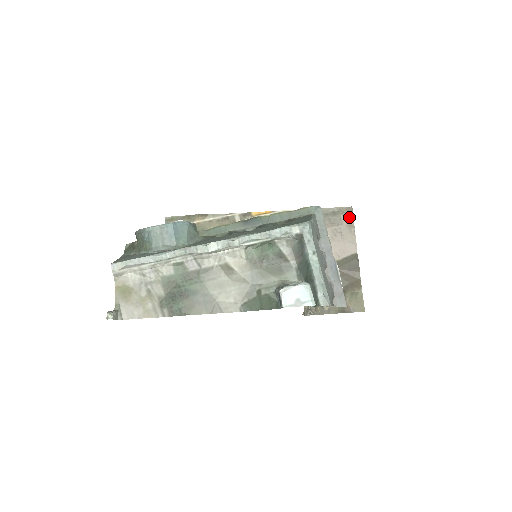
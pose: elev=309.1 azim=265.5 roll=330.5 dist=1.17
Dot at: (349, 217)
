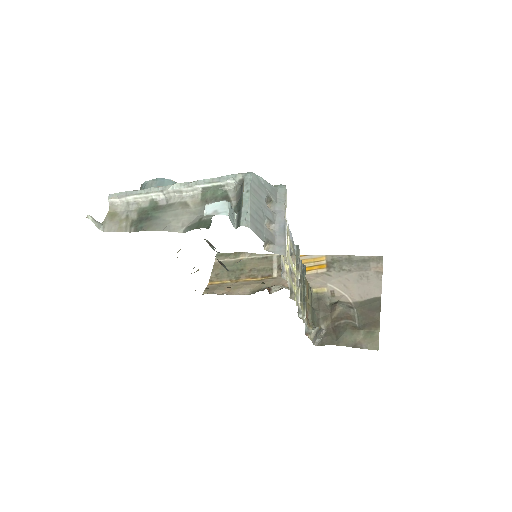
Dot at: (378, 265)
